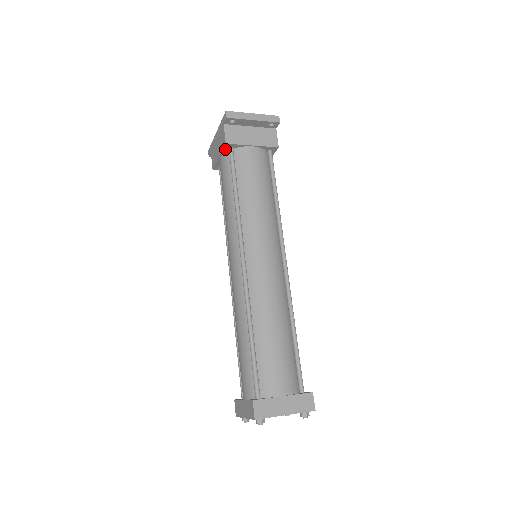
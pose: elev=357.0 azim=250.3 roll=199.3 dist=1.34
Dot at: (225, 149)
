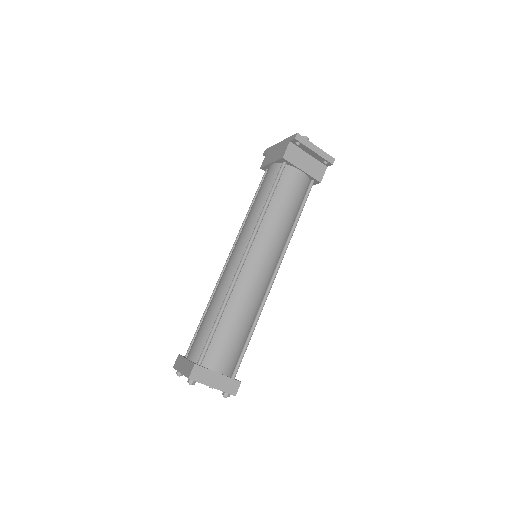
Dot at: (280, 161)
